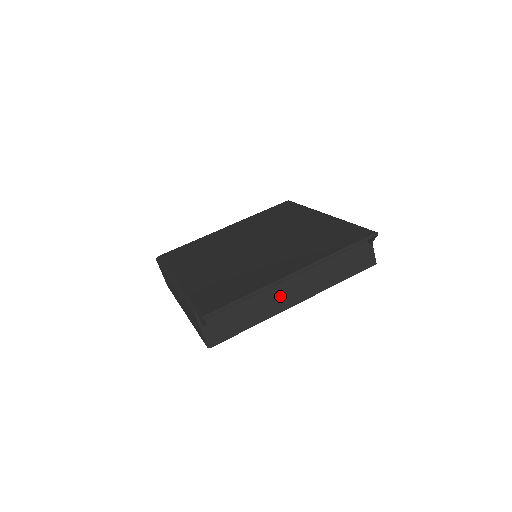
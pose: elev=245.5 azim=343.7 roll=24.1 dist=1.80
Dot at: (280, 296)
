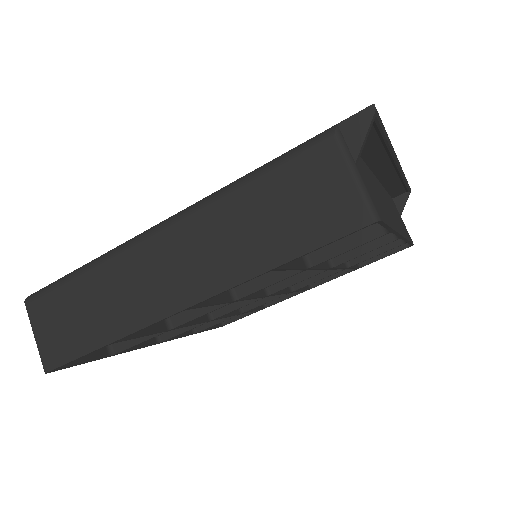
Dot at: occluded
